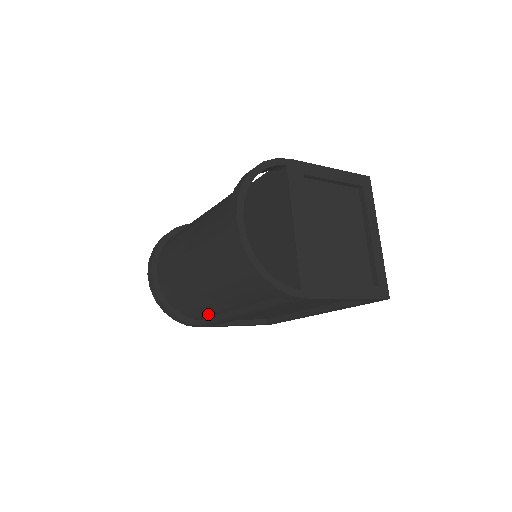
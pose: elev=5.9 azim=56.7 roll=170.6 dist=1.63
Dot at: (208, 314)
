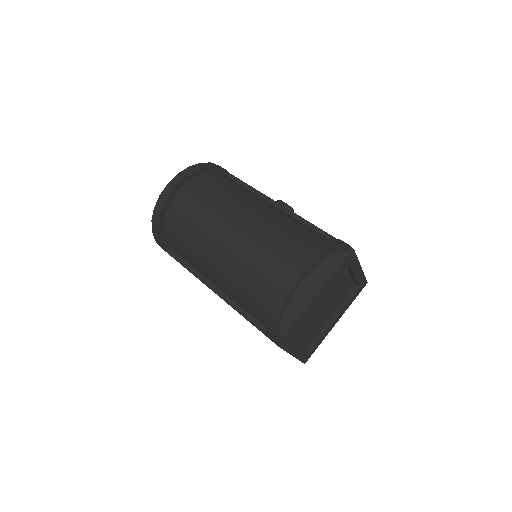
Dot at: (186, 259)
